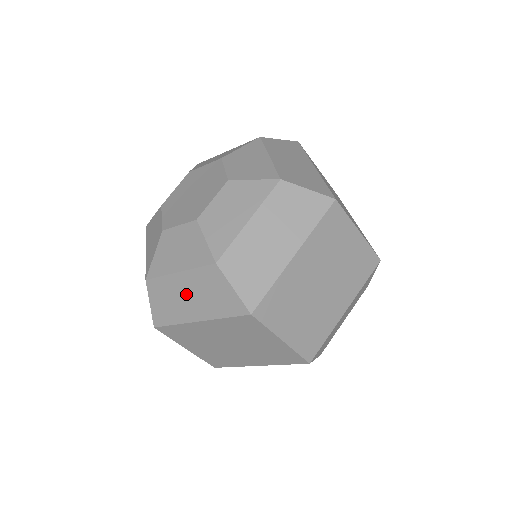
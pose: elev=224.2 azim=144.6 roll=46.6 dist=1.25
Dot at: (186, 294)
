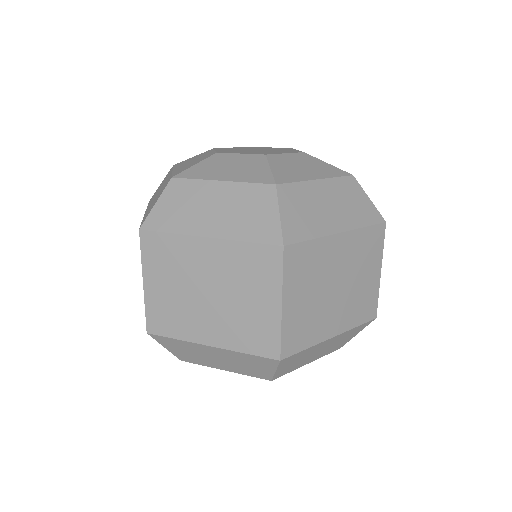
Dot at: (214, 205)
